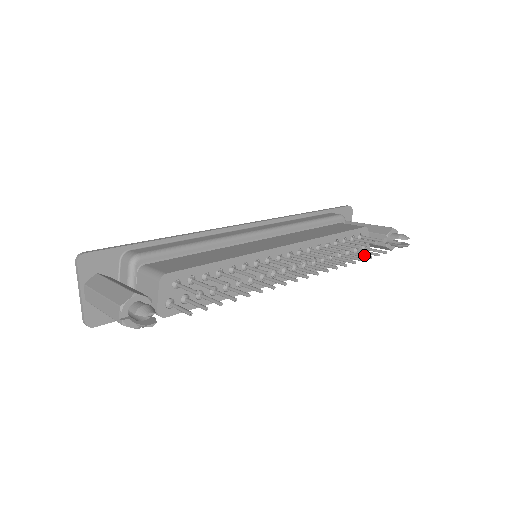
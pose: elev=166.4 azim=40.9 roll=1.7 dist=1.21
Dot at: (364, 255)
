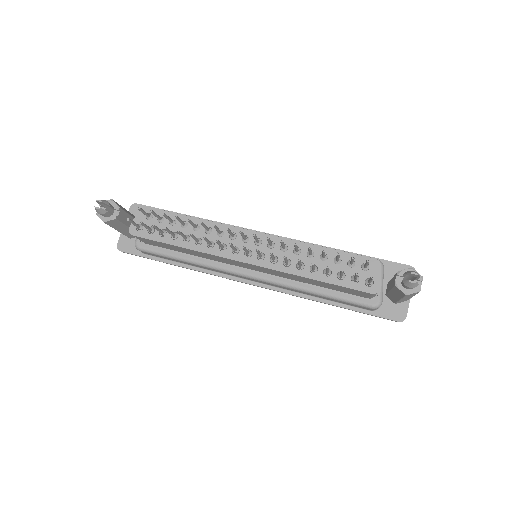
Dot at: occluded
